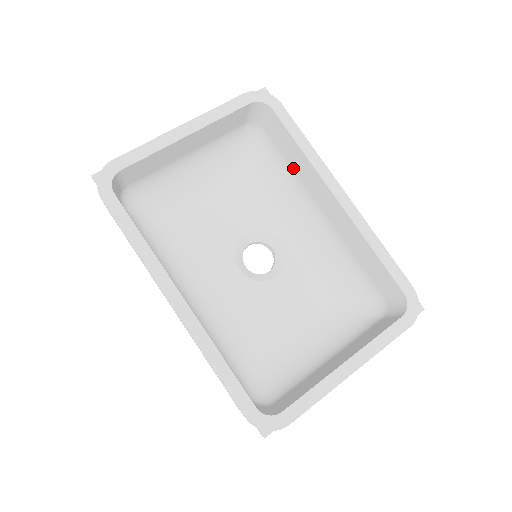
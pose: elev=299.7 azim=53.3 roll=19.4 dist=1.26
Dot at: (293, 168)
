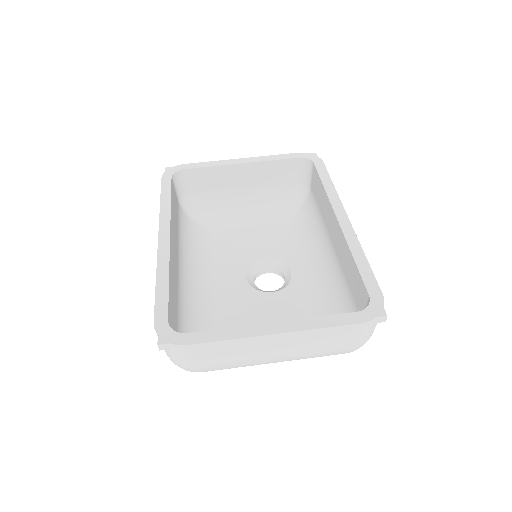
Dot at: (321, 210)
